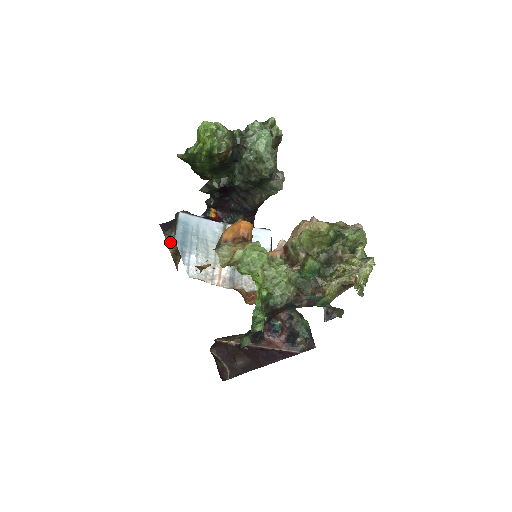
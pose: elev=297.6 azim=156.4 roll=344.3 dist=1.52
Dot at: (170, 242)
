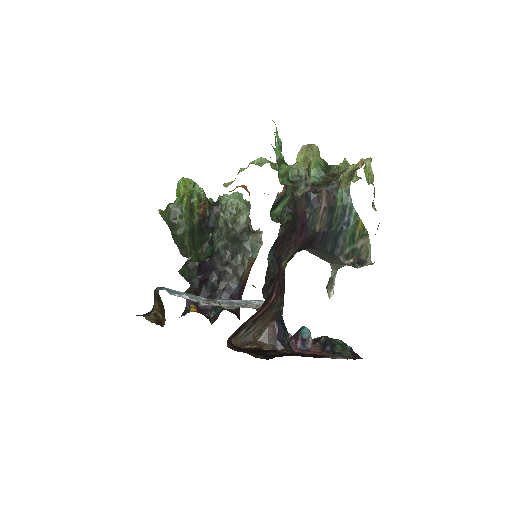
Dot at: (150, 319)
